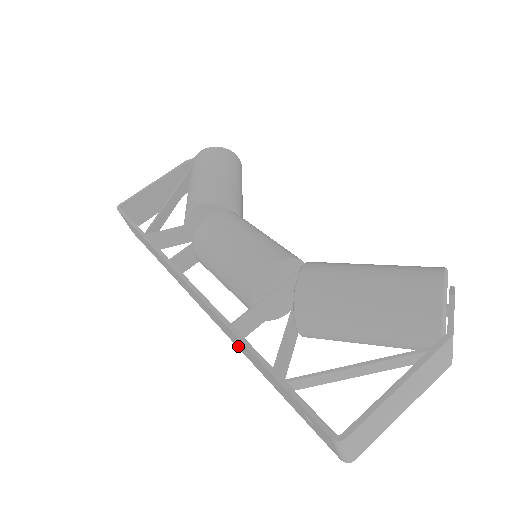
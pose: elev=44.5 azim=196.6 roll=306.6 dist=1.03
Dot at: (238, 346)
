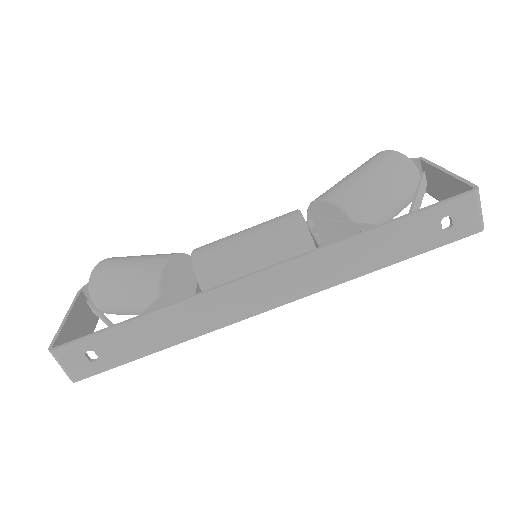
Dot at: (338, 276)
